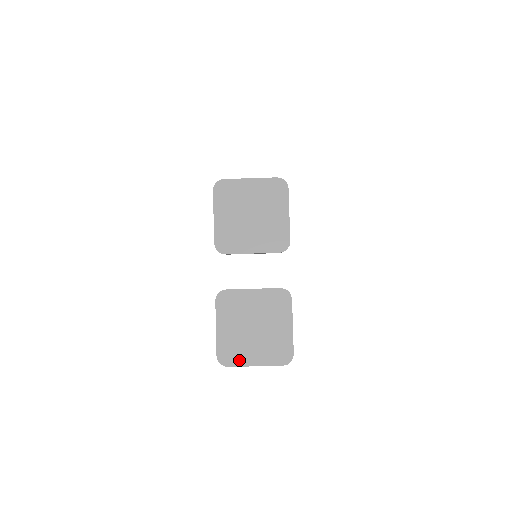
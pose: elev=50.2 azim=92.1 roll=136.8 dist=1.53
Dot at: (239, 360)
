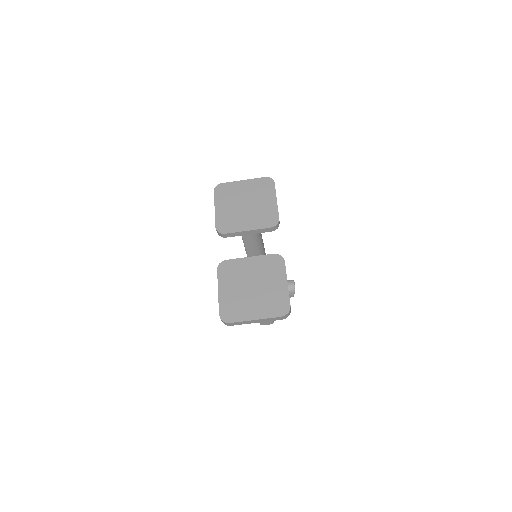
Dot at: (240, 316)
